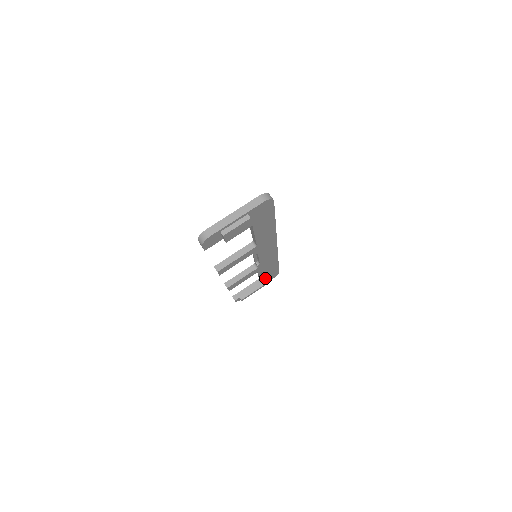
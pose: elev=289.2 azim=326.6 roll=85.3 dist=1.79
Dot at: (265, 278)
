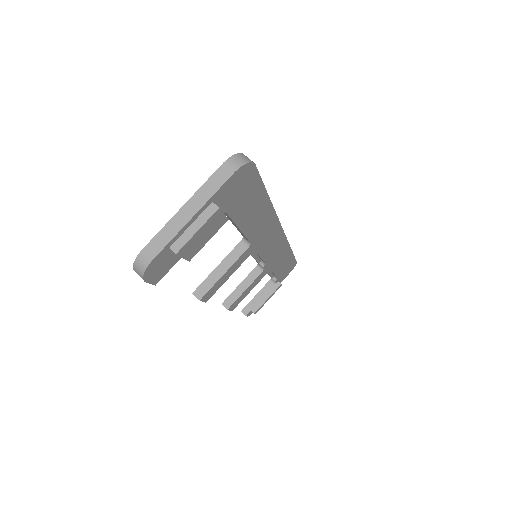
Dot at: (279, 276)
